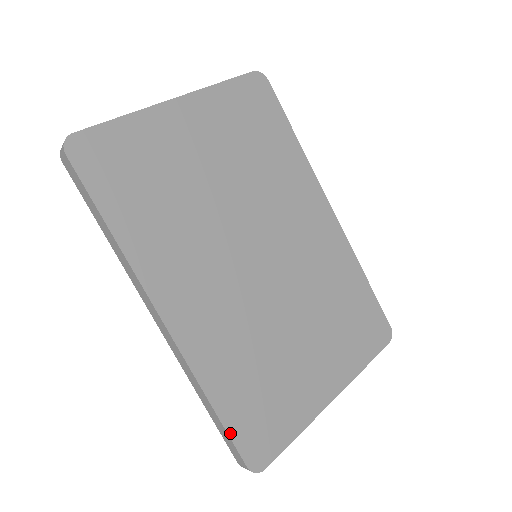
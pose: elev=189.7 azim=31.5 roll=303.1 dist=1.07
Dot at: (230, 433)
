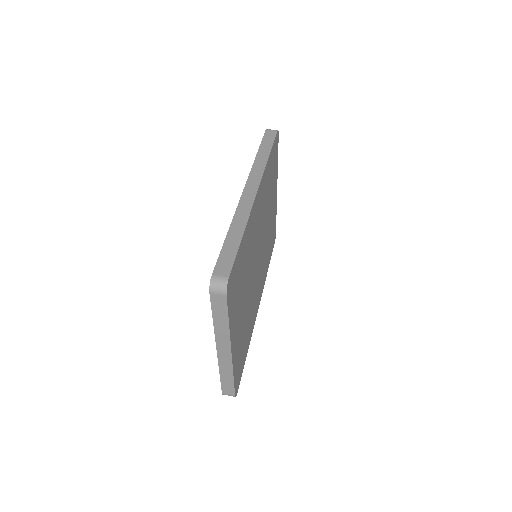
Dot at: occluded
